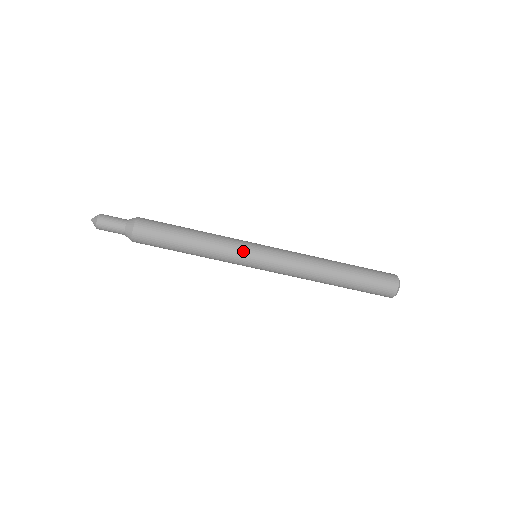
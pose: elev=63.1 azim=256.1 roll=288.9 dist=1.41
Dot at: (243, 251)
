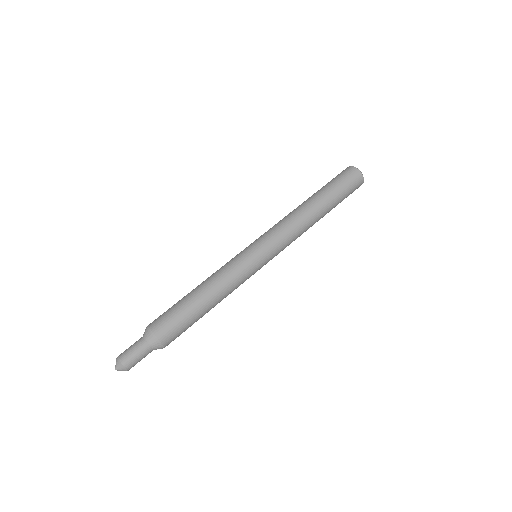
Dot at: (239, 255)
